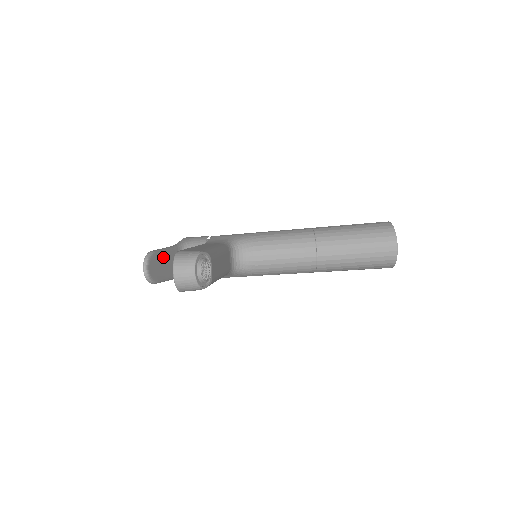
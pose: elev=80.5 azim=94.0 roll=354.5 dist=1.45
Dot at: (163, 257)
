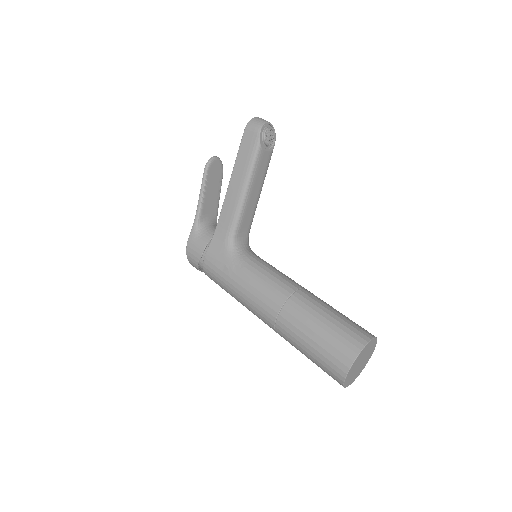
Dot at: (218, 187)
